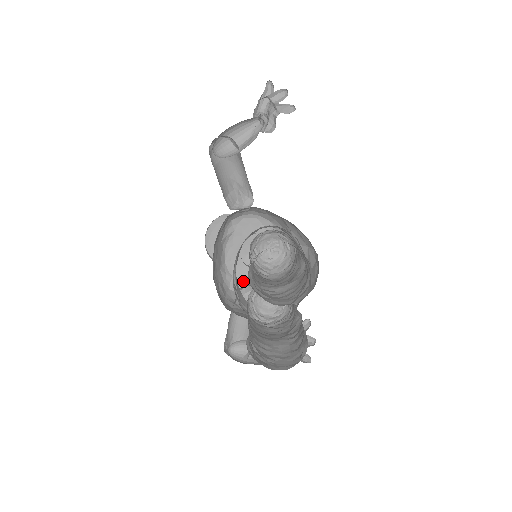
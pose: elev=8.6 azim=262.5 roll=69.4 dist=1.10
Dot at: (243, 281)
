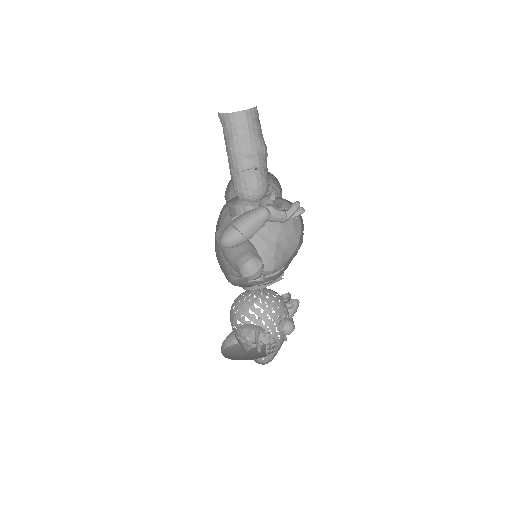
Dot at: occluded
